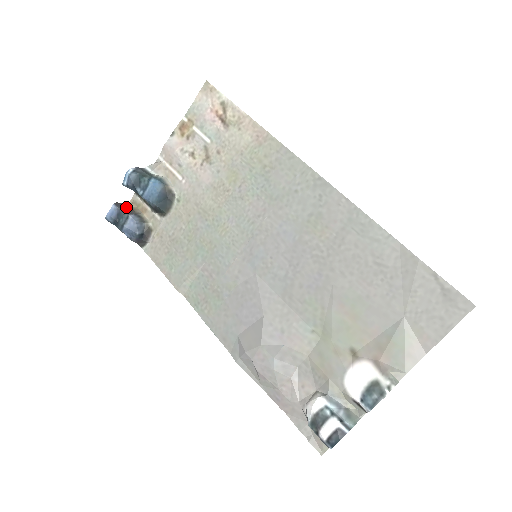
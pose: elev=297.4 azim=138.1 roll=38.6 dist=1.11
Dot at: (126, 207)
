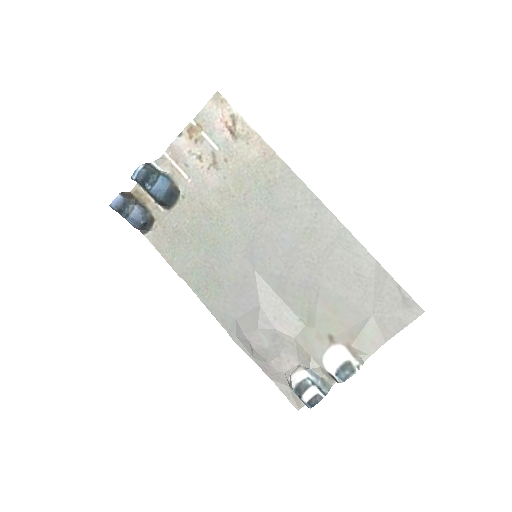
Dot at: (131, 197)
